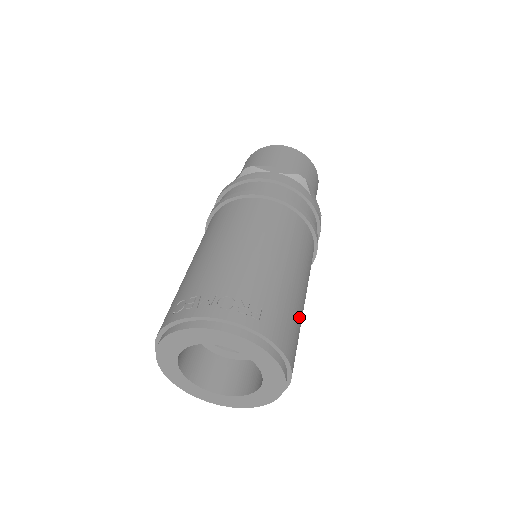
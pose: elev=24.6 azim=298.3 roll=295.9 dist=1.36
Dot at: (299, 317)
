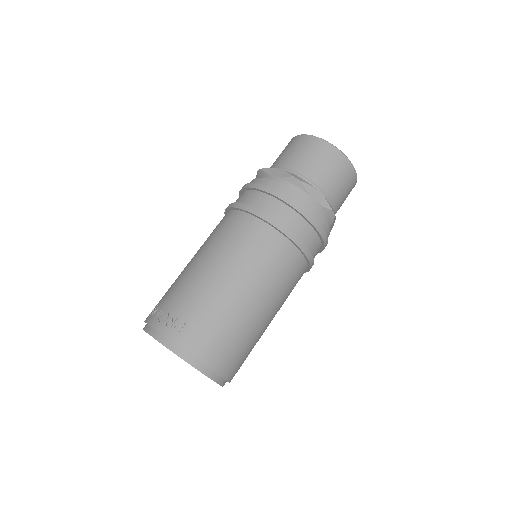
Dot at: (239, 327)
